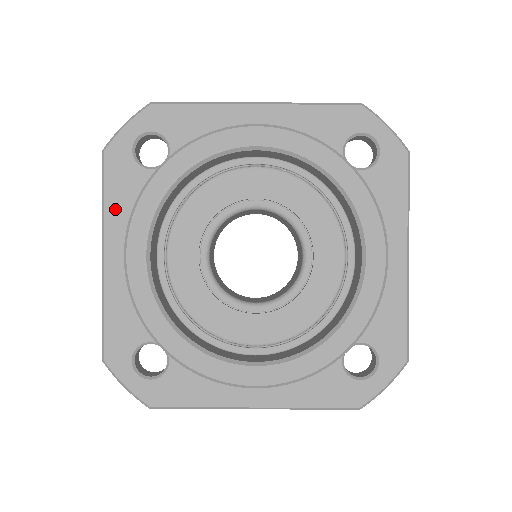
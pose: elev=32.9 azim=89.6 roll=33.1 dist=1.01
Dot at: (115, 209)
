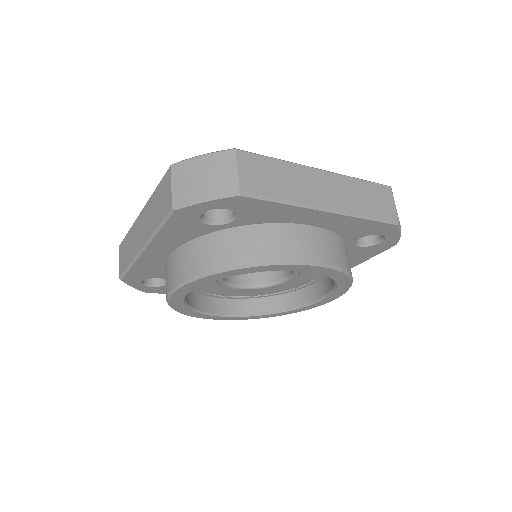
Dot at: (166, 236)
